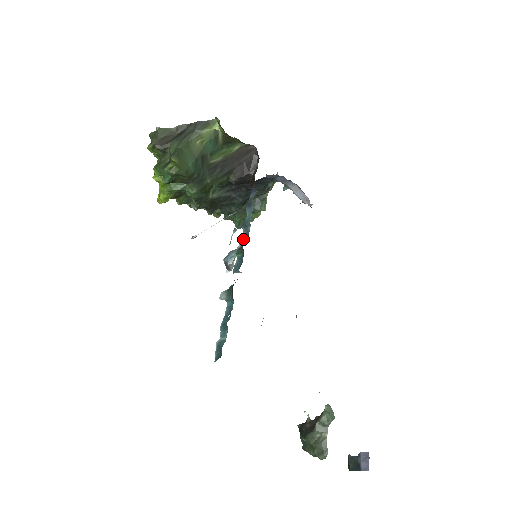
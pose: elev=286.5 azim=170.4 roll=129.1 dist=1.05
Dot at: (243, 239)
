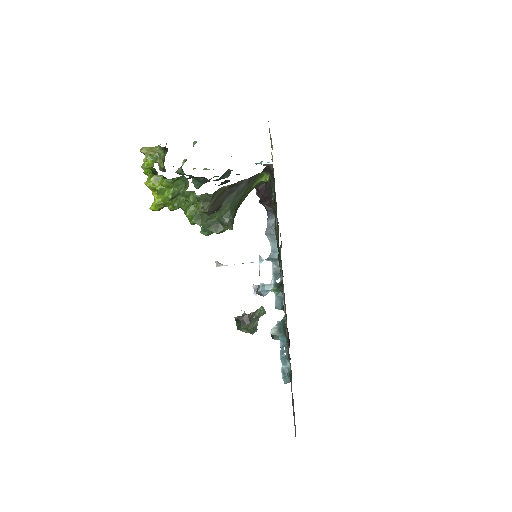
Dot at: (276, 274)
